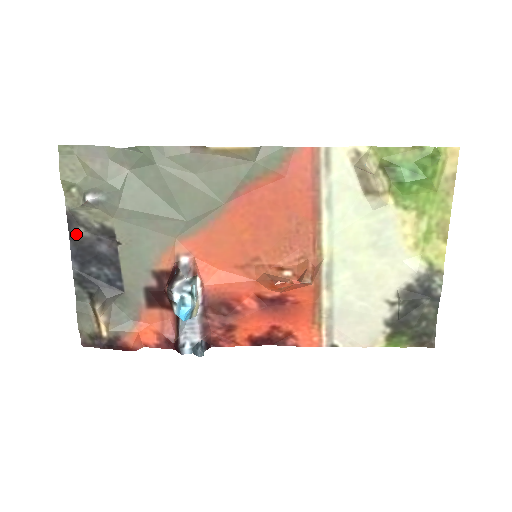
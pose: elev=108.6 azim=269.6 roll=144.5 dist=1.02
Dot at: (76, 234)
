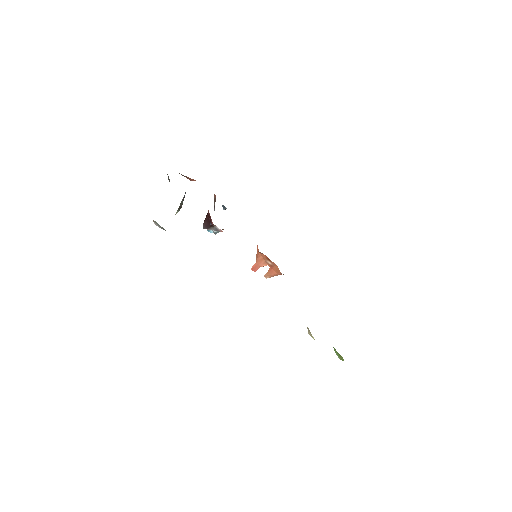
Dot at: occluded
